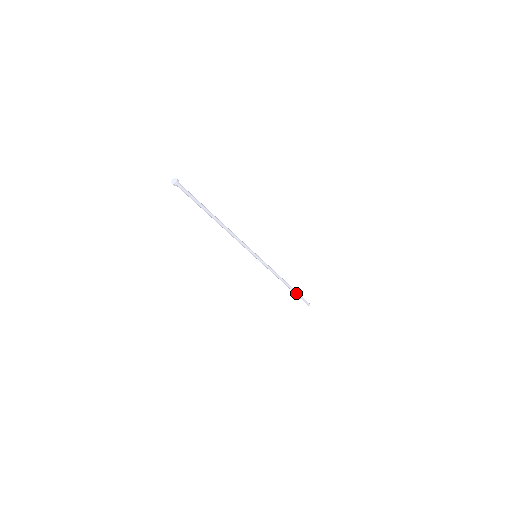
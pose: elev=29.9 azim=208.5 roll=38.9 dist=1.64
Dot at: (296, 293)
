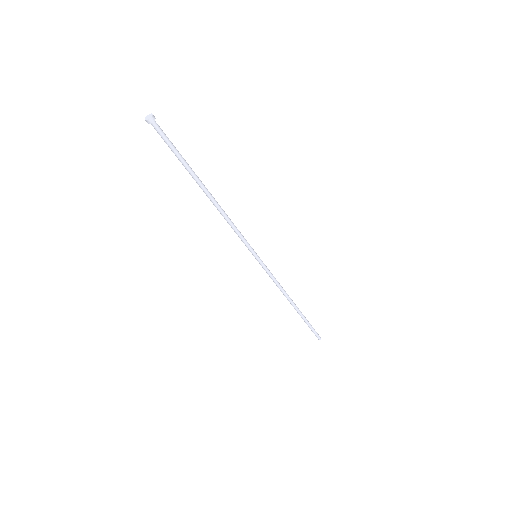
Dot at: (304, 319)
